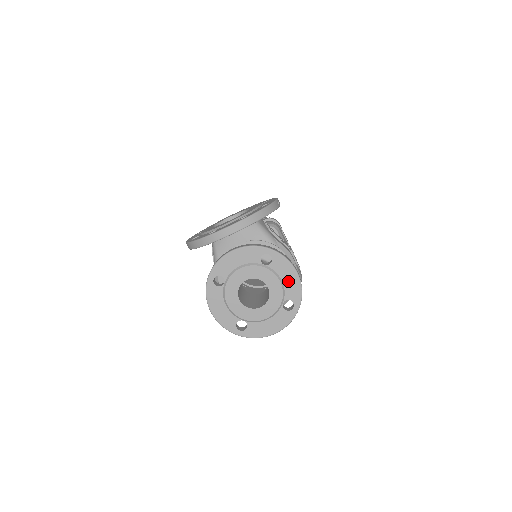
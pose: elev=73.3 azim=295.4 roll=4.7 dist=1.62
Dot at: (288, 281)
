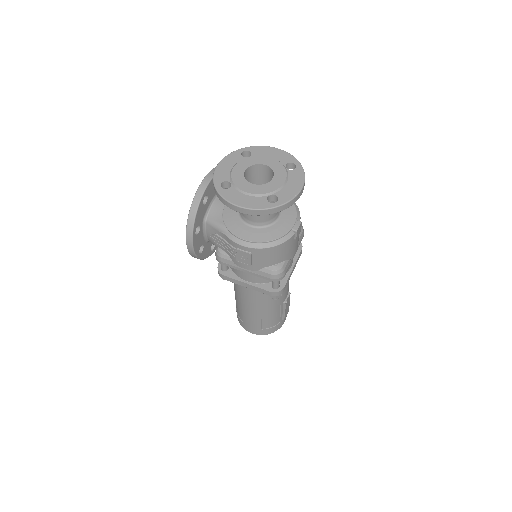
Dot at: (274, 155)
